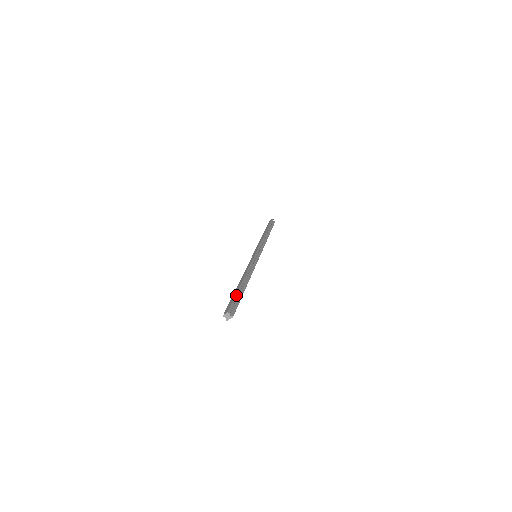
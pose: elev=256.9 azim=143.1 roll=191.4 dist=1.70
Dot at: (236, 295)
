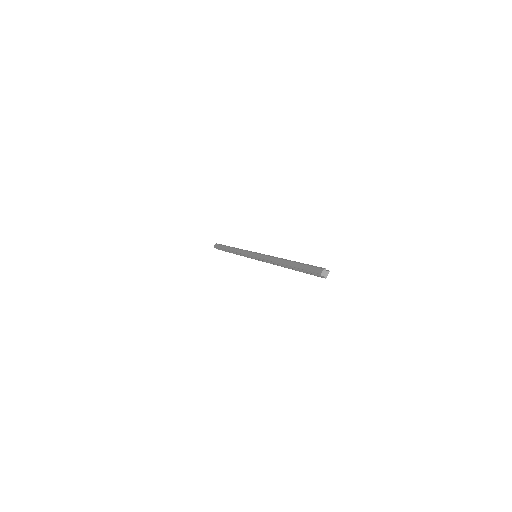
Dot at: (304, 264)
